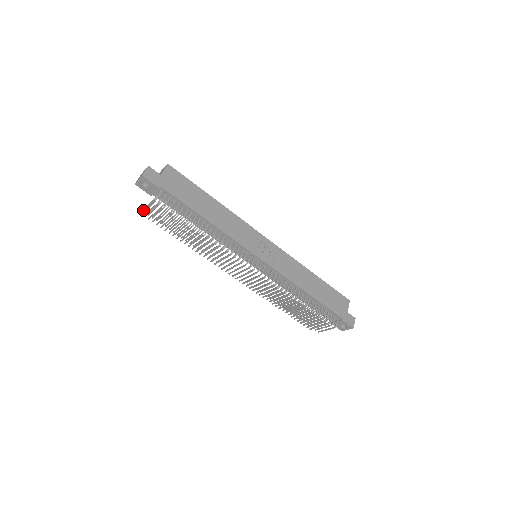
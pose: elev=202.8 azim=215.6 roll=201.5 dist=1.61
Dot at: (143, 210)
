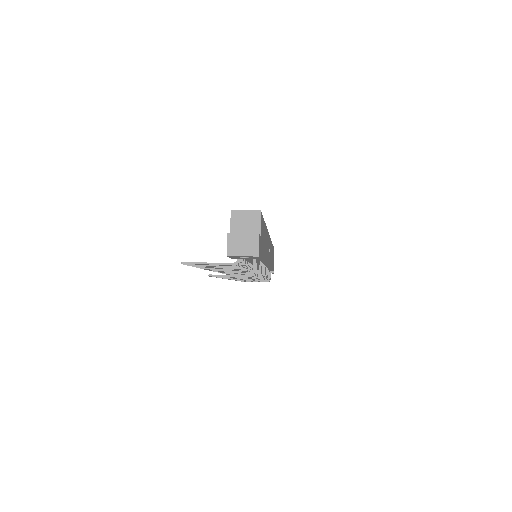
Dot at: (195, 264)
